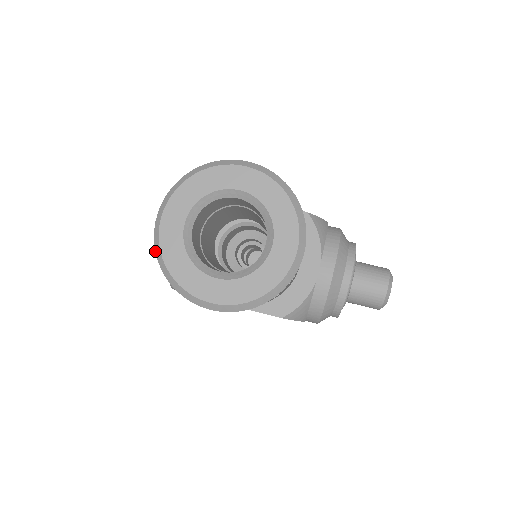
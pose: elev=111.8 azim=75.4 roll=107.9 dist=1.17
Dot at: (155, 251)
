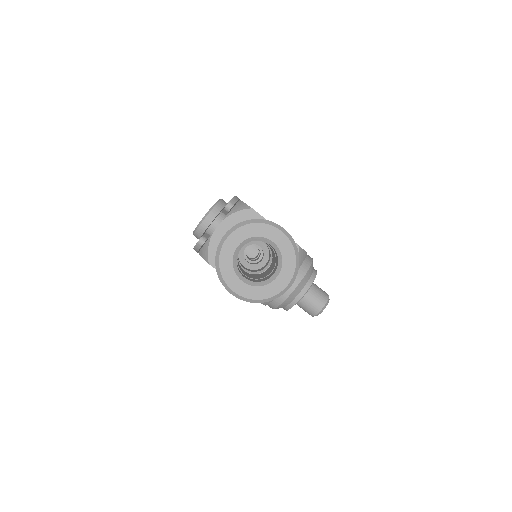
Dot at: (216, 252)
